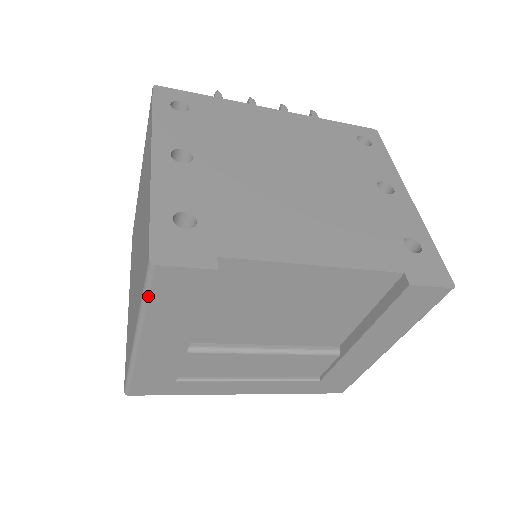
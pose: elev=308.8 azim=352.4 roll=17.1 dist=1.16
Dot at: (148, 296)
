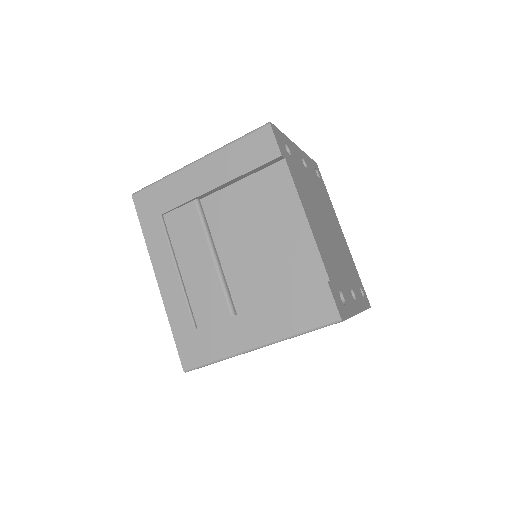
Dot at: (244, 137)
